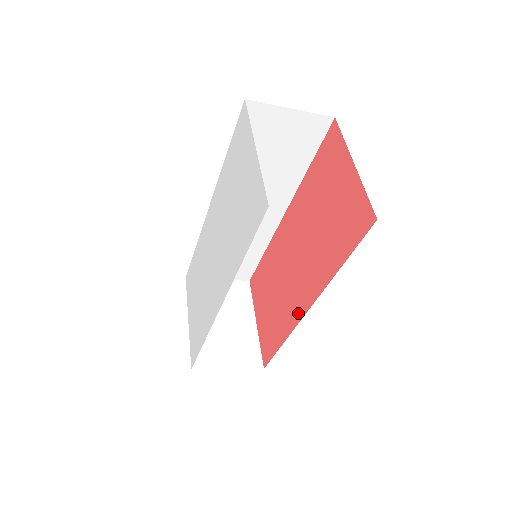
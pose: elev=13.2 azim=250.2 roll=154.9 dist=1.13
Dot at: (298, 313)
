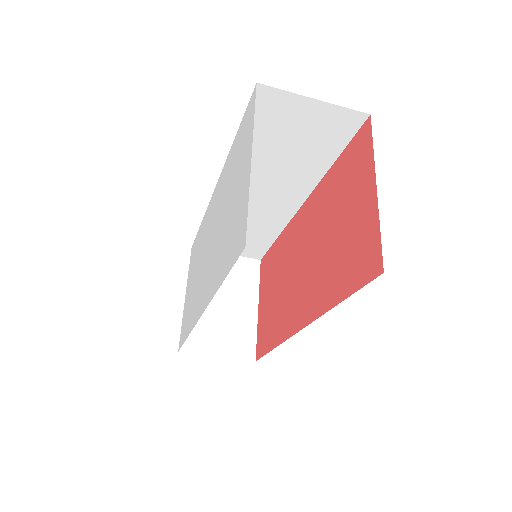
Dot at: (292, 326)
